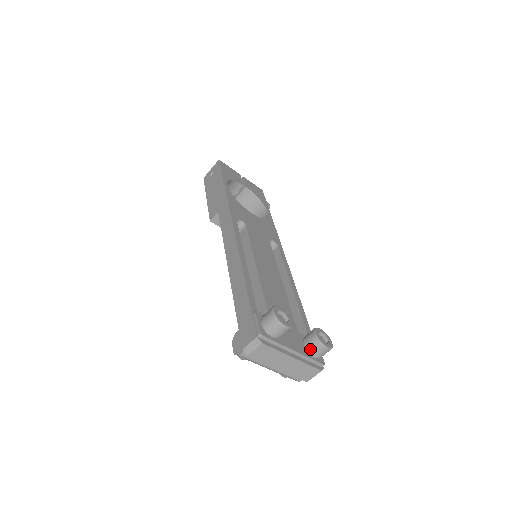
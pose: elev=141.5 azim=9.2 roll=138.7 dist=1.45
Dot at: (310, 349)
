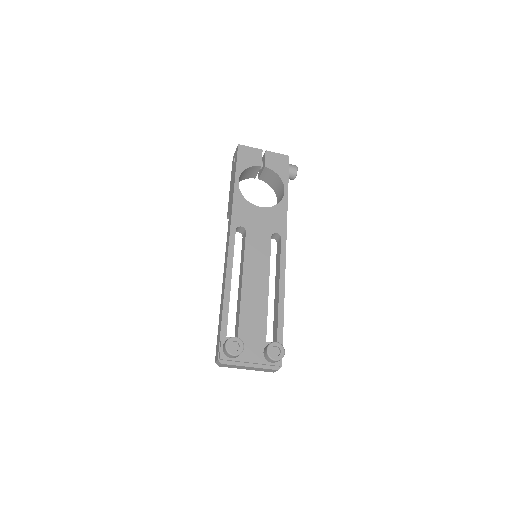
Dot at: (266, 359)
